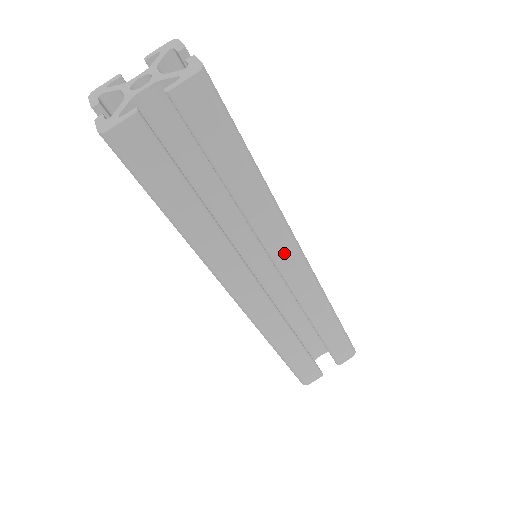
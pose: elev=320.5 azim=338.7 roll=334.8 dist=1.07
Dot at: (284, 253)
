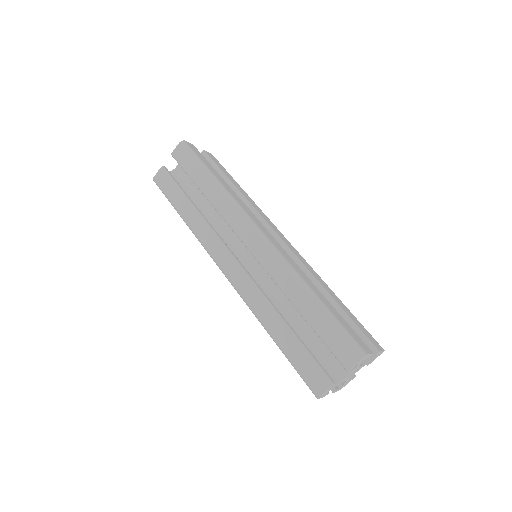
Dot at: (242, 228)
